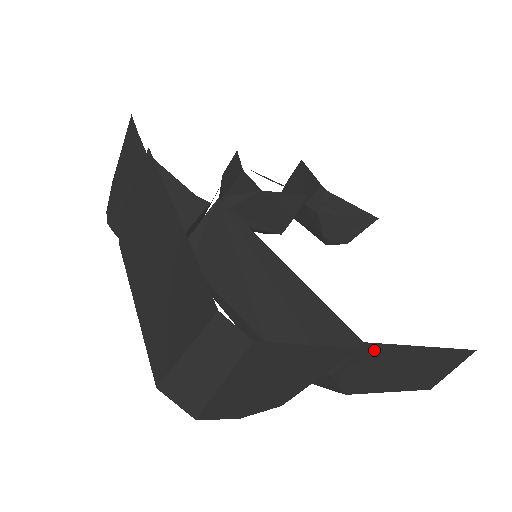
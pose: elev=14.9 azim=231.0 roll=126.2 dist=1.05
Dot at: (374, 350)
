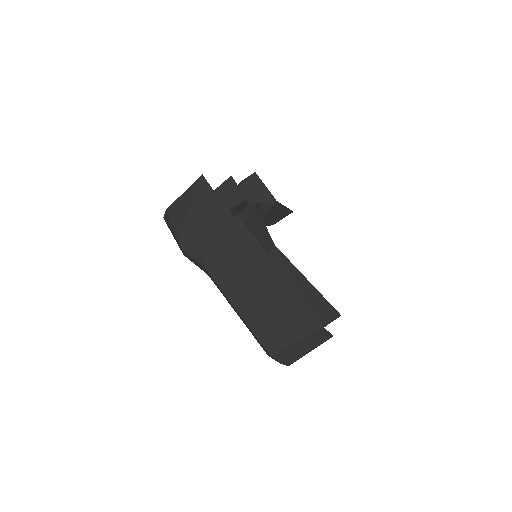
Dot at: occluded
